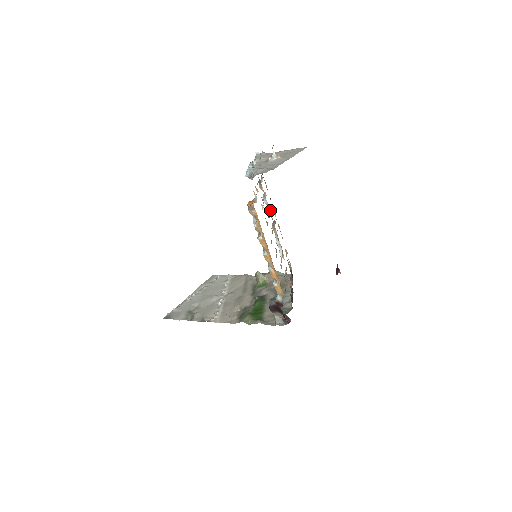
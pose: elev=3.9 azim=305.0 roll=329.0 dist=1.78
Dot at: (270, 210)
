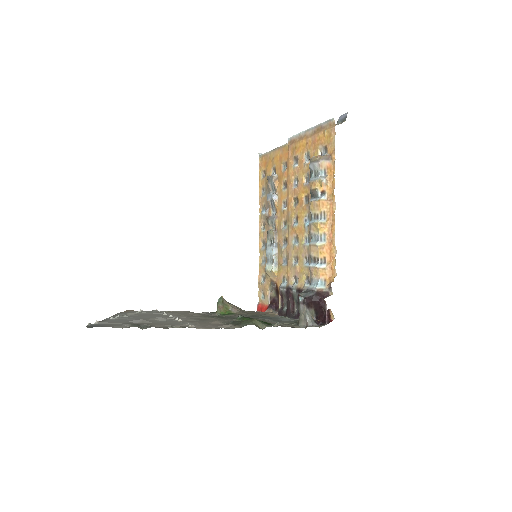
Dot at: (268, 215)
